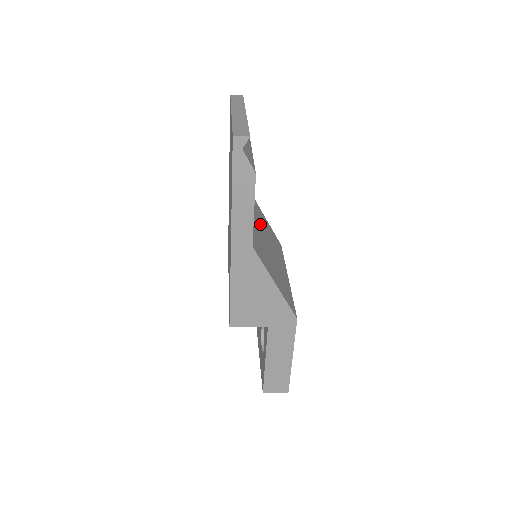
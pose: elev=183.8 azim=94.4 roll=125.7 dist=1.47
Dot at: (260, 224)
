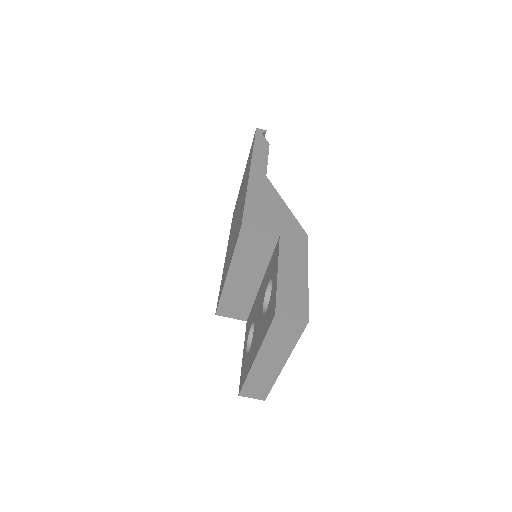
Dot at: occluded
